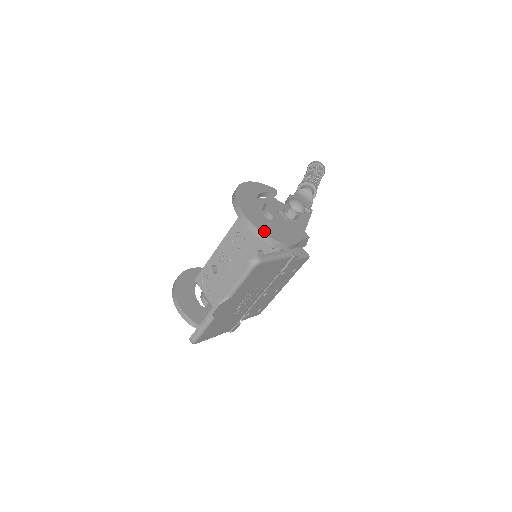
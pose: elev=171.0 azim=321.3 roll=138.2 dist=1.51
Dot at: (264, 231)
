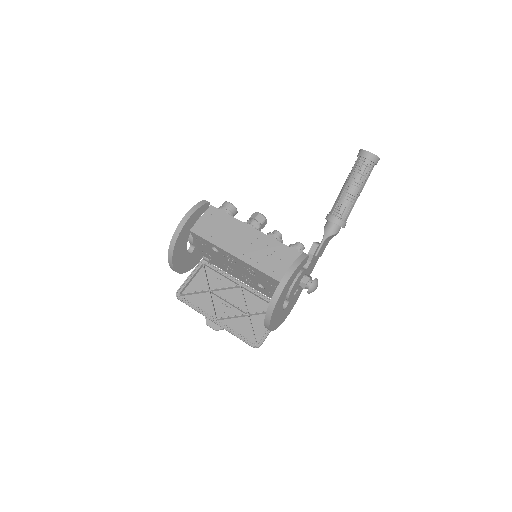
Dot at: (275, 328)
